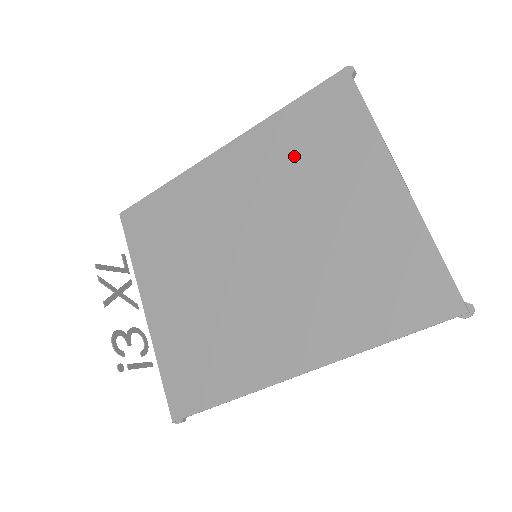
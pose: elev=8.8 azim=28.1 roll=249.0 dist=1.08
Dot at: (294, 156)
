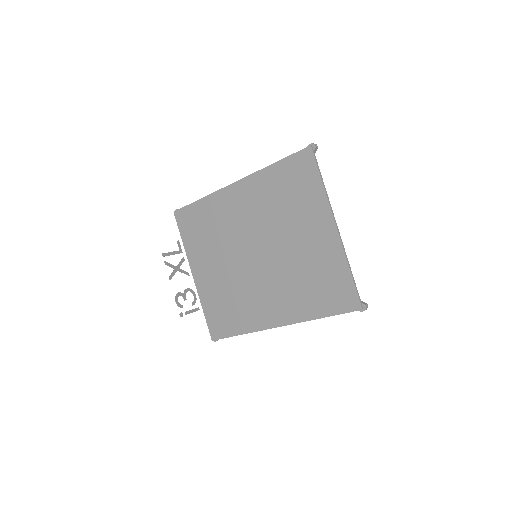
Dot at: (278, 199)
